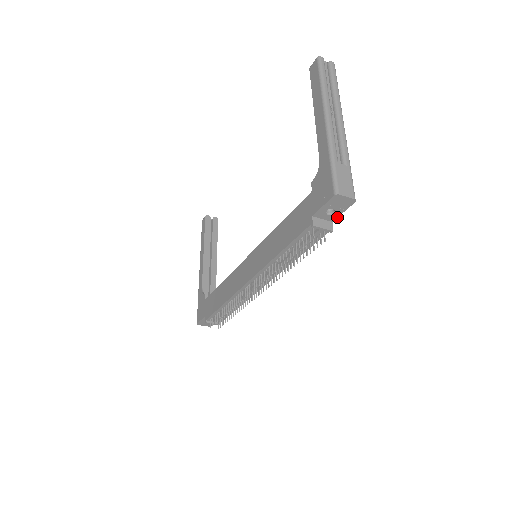
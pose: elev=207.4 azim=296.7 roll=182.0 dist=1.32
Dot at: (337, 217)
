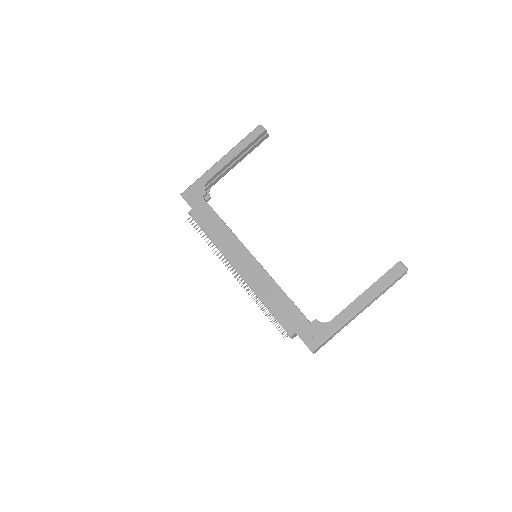
Dot at: occluded
